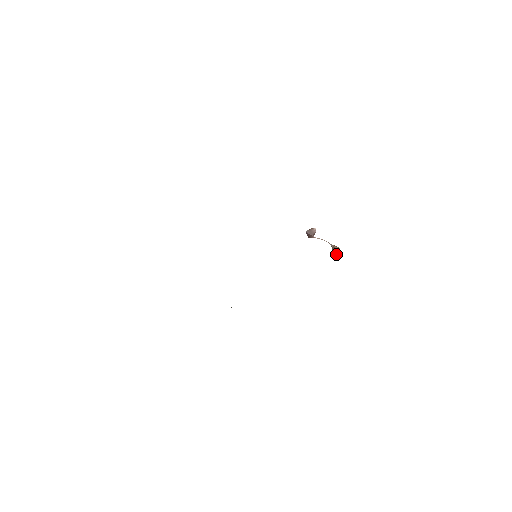
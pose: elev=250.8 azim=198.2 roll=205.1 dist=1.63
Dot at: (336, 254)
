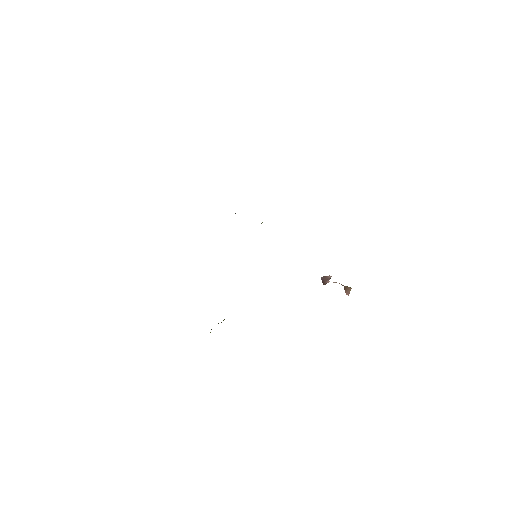
Dot at: (348, 294)
